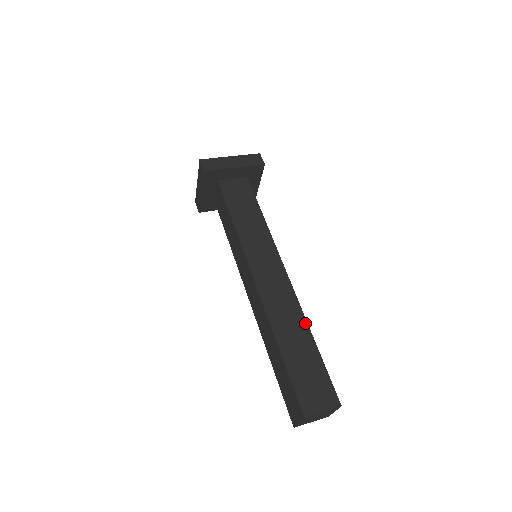
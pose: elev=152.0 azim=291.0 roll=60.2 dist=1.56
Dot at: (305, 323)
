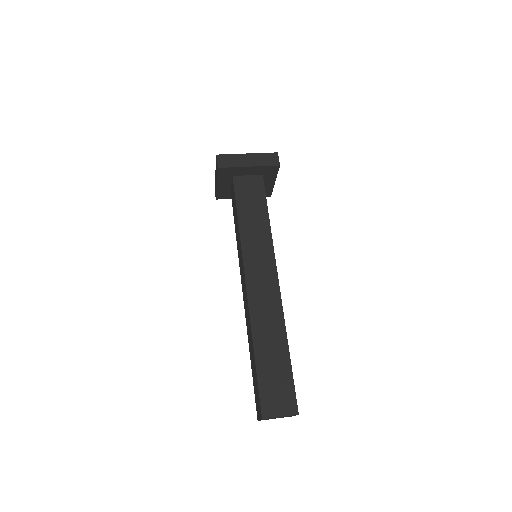
Dot at: (284, 332)
